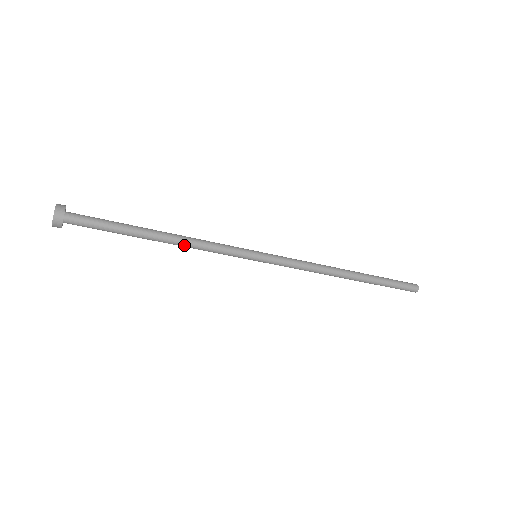
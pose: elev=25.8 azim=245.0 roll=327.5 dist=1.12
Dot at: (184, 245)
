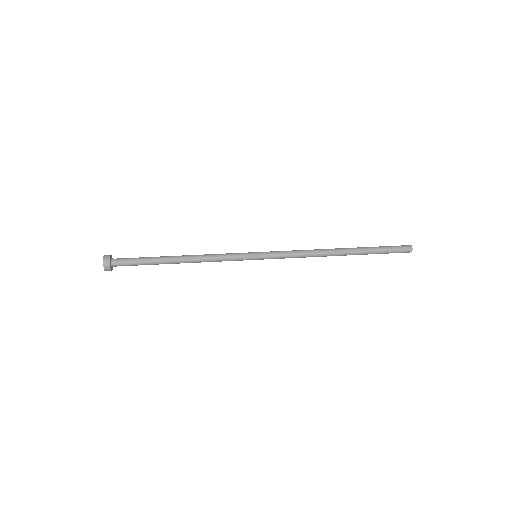
Dot at: (197, 261)
